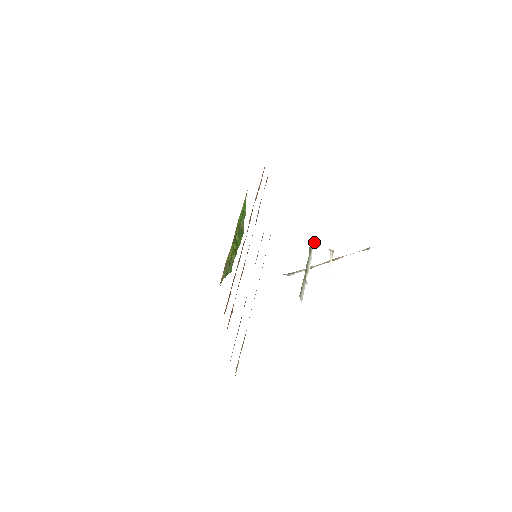
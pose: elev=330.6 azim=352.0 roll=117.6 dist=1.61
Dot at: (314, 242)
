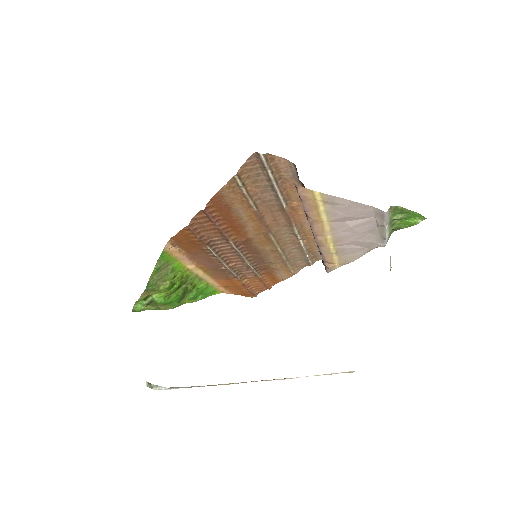
Dot at: occluded
